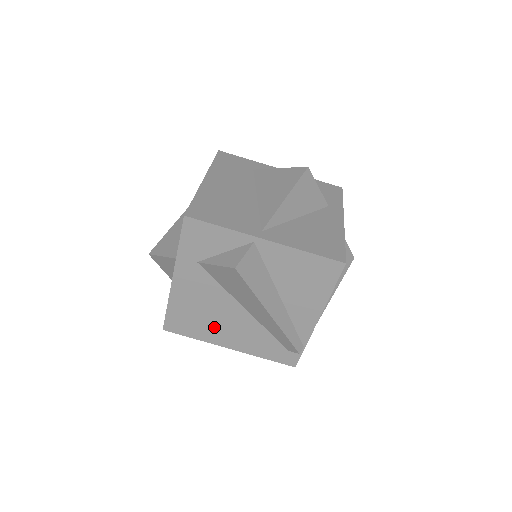
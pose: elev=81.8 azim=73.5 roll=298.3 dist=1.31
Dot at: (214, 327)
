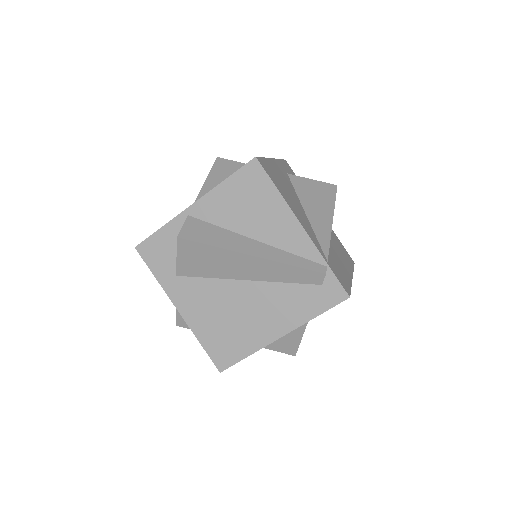
Dot at: (247, 326)
